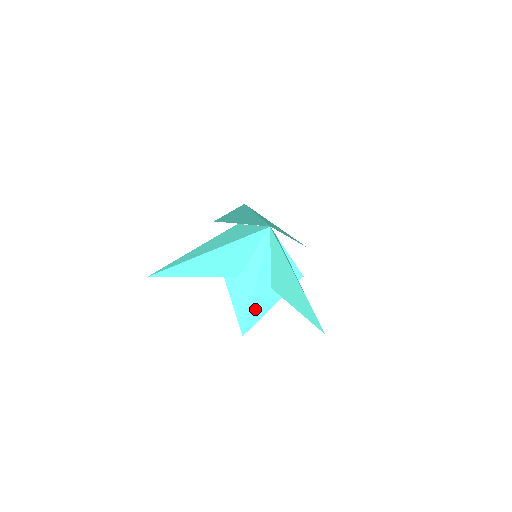
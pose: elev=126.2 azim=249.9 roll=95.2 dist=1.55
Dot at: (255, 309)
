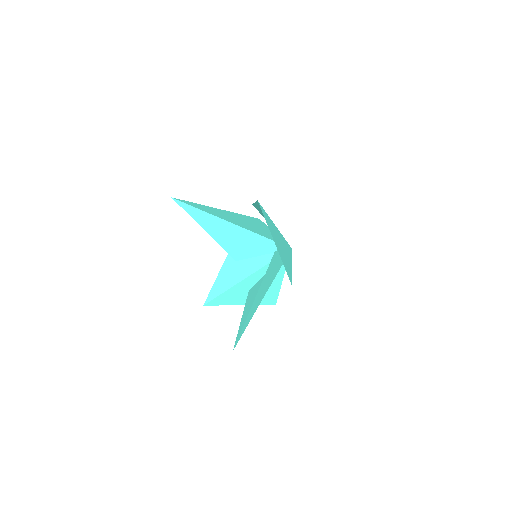
Dot at: (228, 295)
